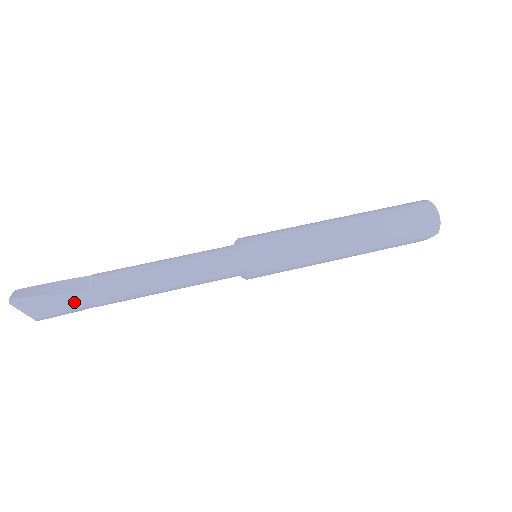
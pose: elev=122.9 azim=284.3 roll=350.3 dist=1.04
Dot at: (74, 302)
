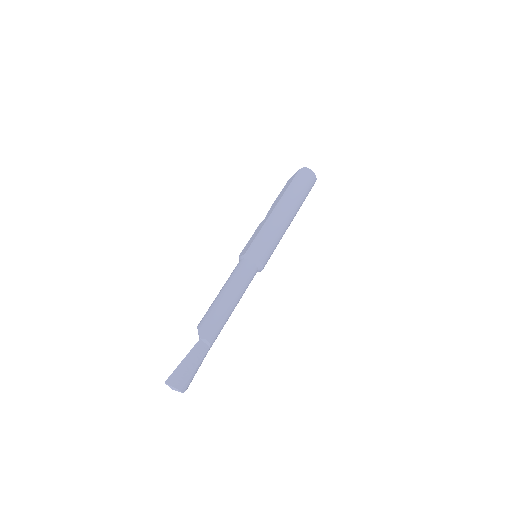
Dot at: occluded
